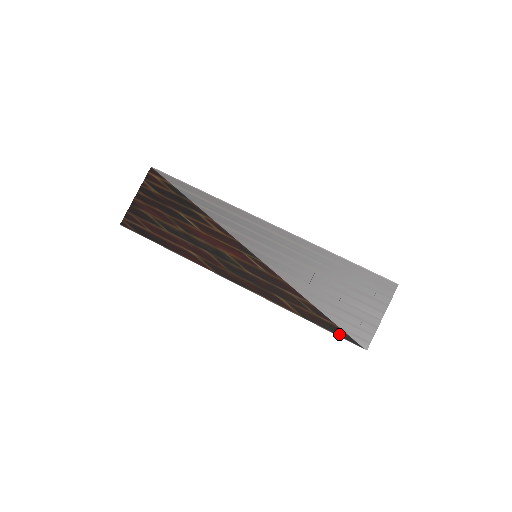
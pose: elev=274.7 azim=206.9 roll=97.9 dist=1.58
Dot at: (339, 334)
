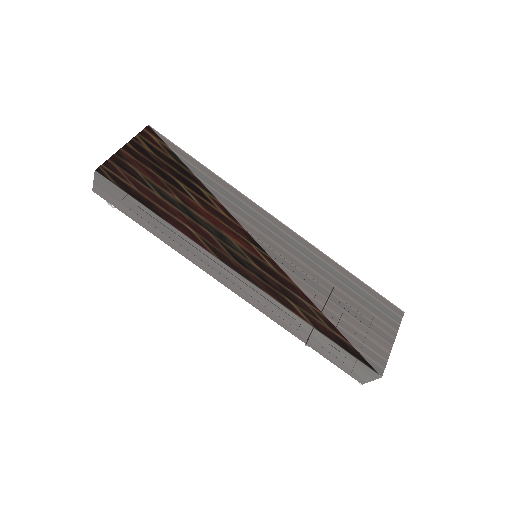
Dot at: (354, 354)
